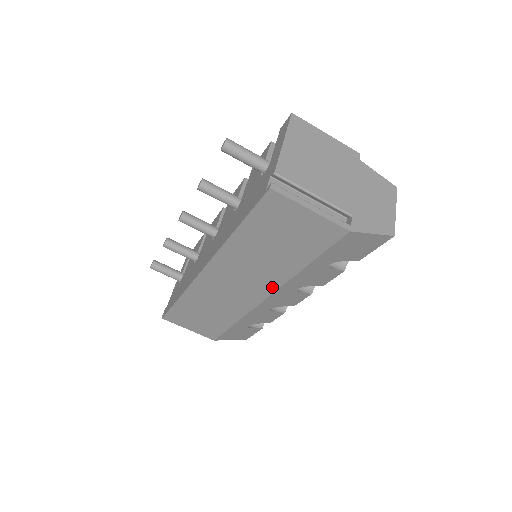
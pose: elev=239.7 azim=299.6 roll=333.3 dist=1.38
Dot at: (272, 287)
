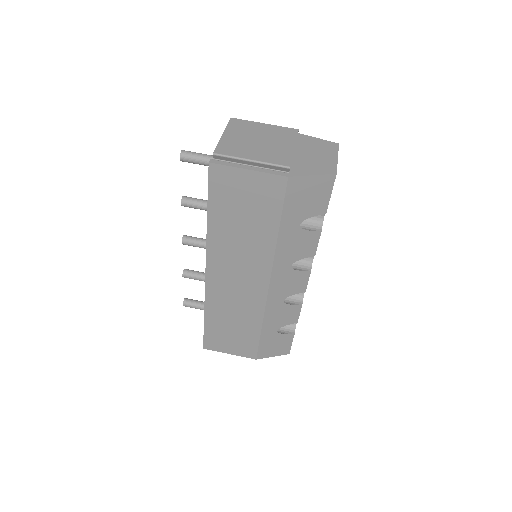
Dot at: (266, 269)
